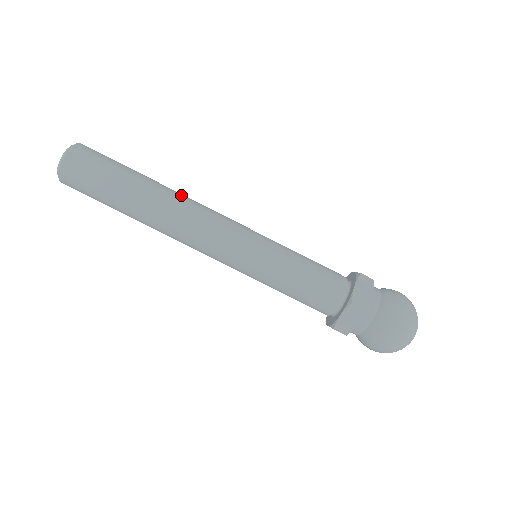
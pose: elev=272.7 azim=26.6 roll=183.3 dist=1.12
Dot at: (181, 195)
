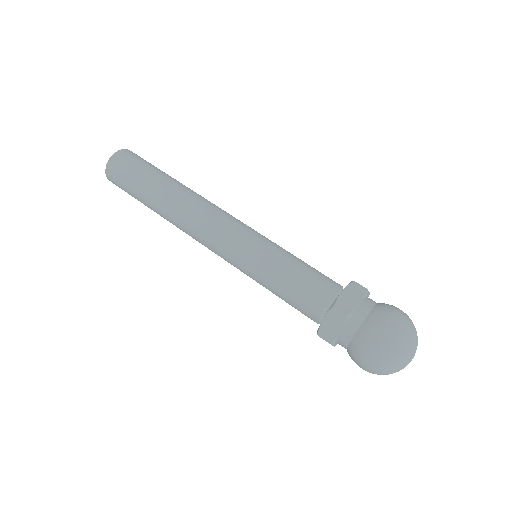
Dot at: (197, 194)
